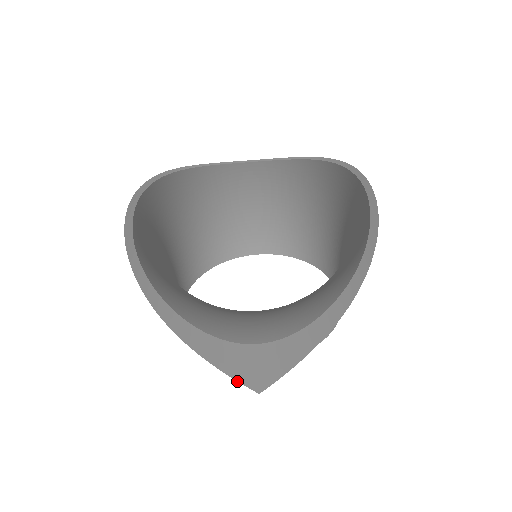
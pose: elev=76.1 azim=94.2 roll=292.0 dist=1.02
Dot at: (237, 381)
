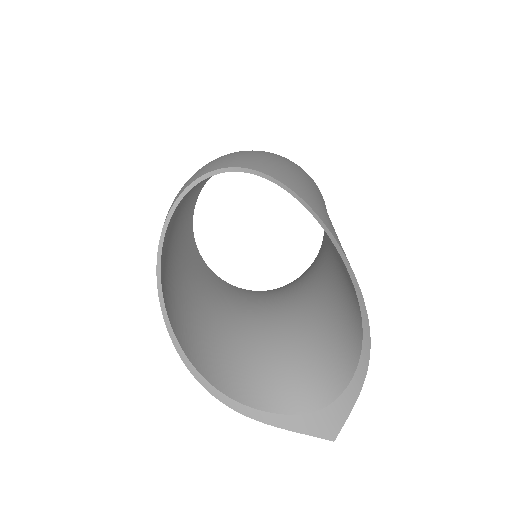
Dot at: occluded
